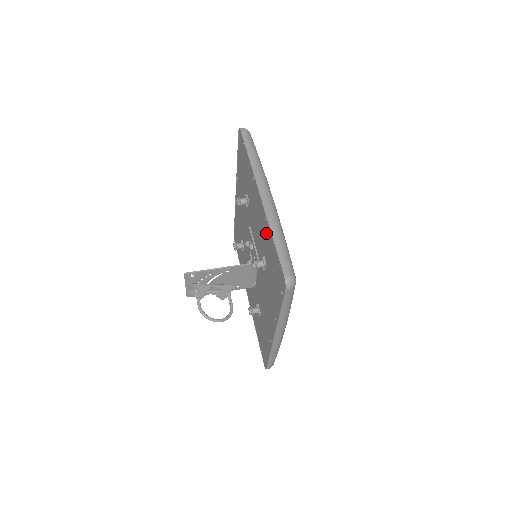
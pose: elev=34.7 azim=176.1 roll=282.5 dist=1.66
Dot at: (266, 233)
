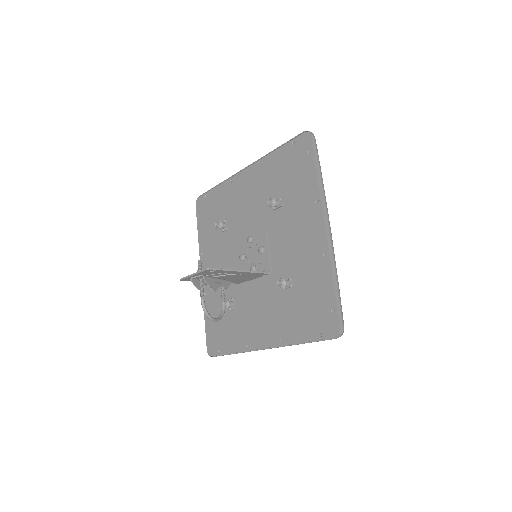
Dot at: (316, 266)
